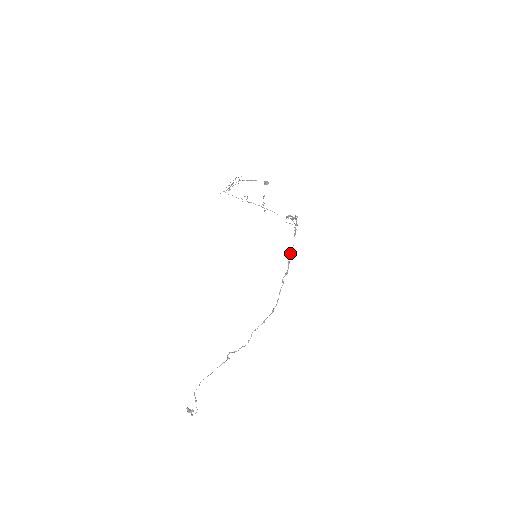
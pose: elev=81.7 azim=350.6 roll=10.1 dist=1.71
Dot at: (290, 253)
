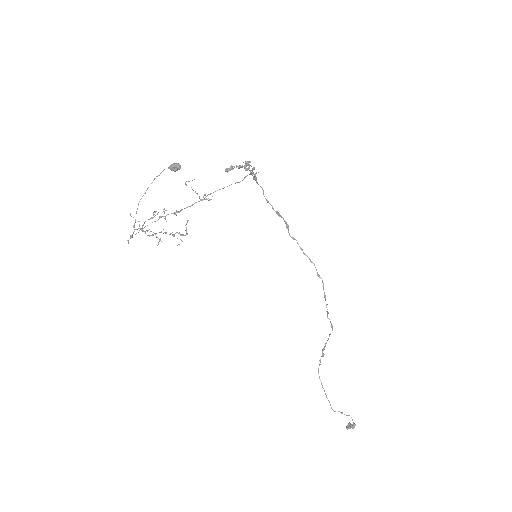
Dot at: (268, 202)
